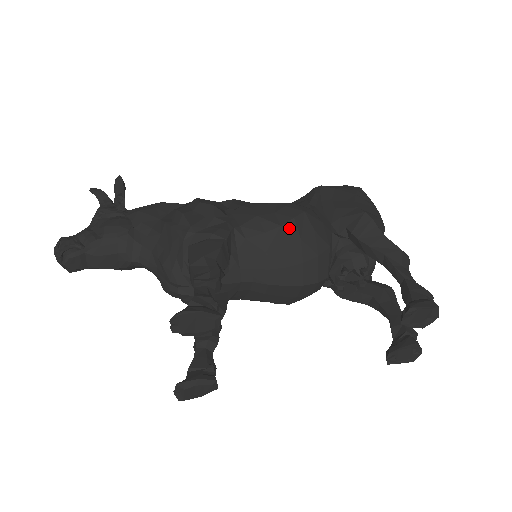
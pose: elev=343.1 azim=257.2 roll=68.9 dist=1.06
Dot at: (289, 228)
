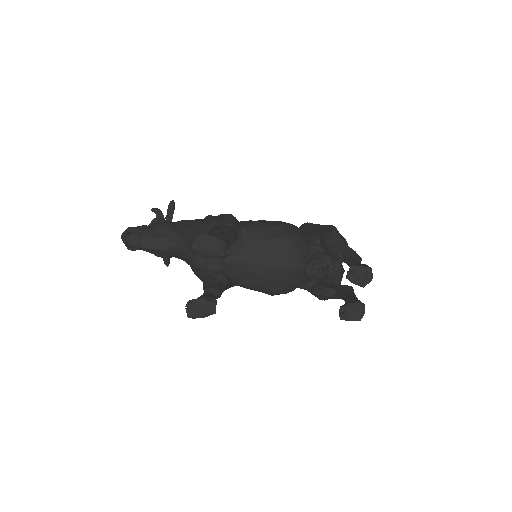
Dot at: (279, 229)
